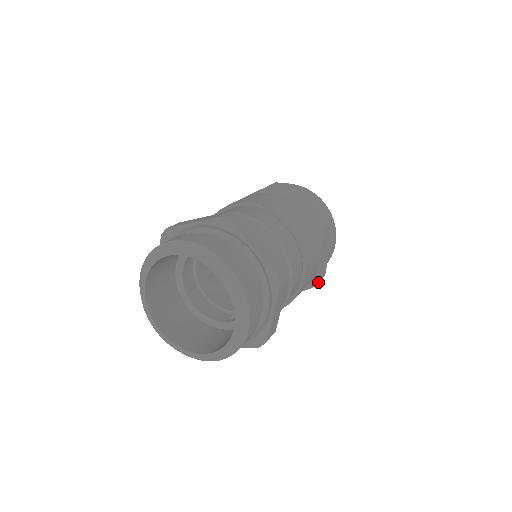
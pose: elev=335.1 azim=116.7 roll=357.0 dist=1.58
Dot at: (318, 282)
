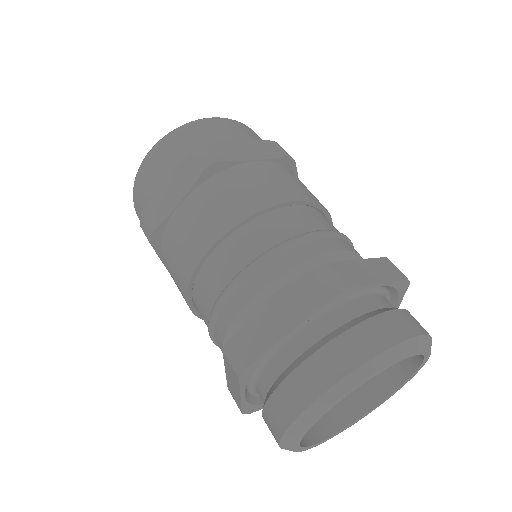
Dot at: occluded
